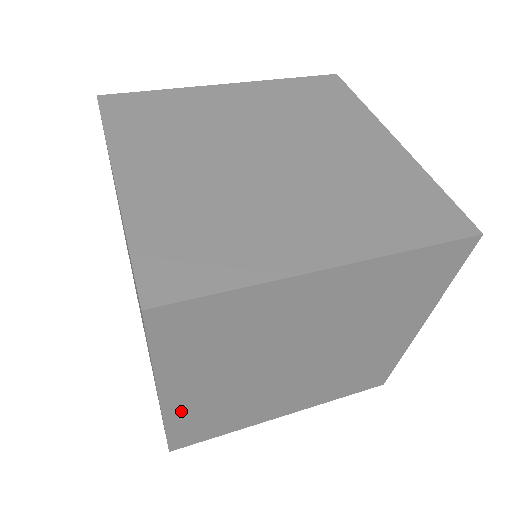
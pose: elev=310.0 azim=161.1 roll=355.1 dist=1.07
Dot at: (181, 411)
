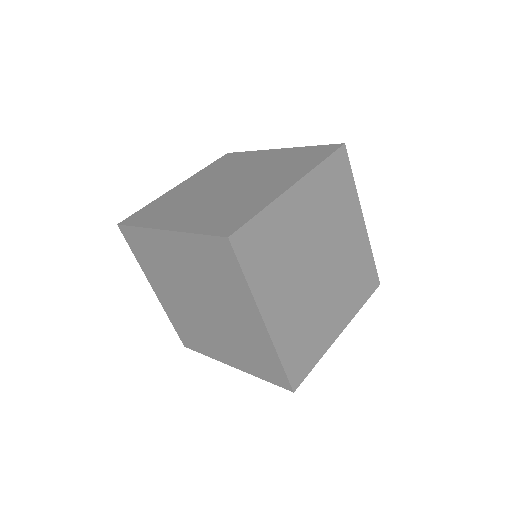
Dot at: (168, 309)
